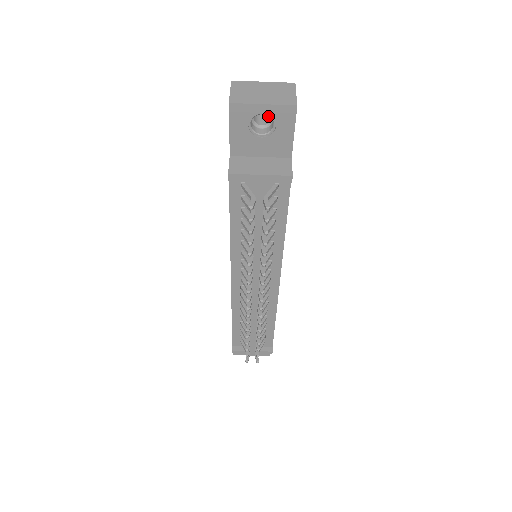
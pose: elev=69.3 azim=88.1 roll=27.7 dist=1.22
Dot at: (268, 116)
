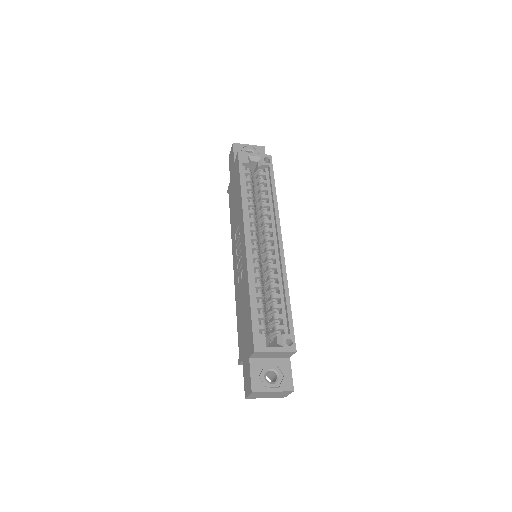
Dot at: (272, 376)
